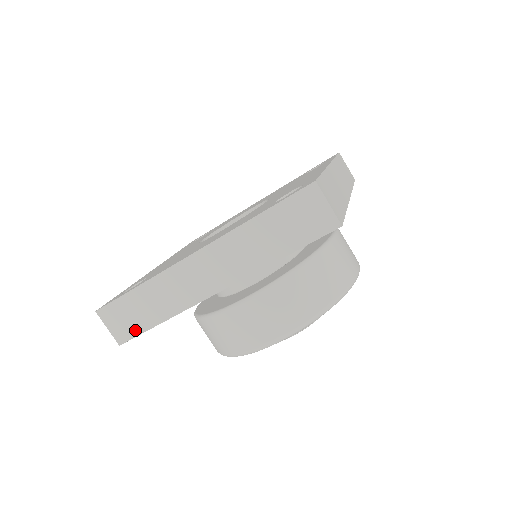
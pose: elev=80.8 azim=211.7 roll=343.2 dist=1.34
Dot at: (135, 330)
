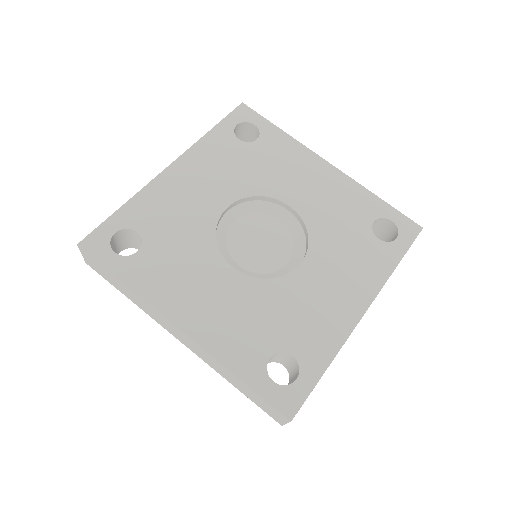
Dot at: (104, 277)
